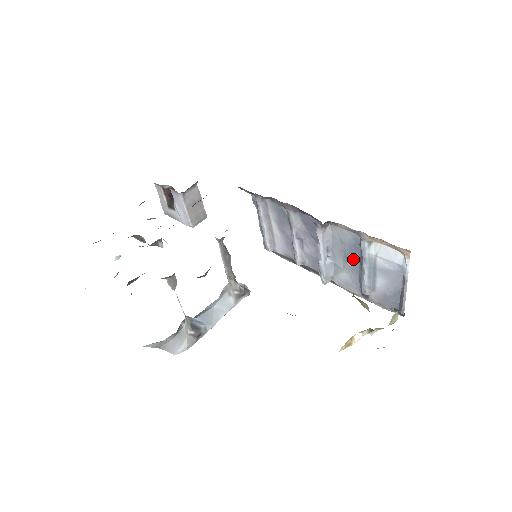
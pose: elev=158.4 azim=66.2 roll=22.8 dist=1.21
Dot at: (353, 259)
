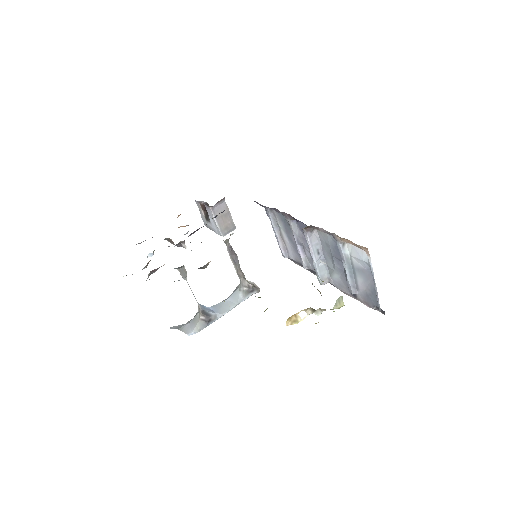
Dot at: (338, 260)
